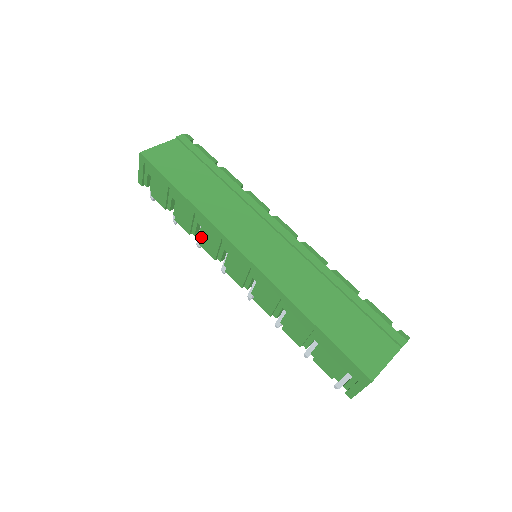
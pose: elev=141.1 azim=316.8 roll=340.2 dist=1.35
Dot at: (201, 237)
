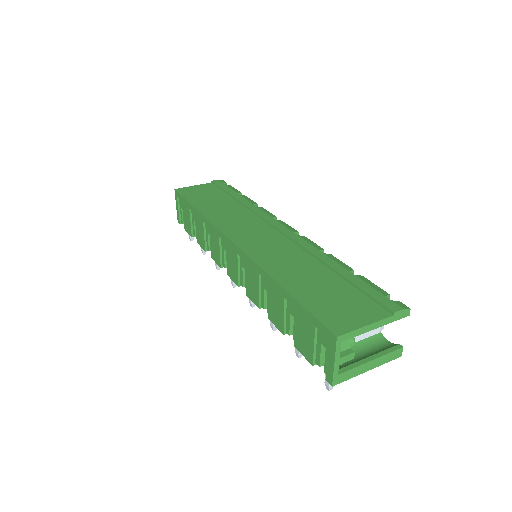
Dot at: (210, 247)
